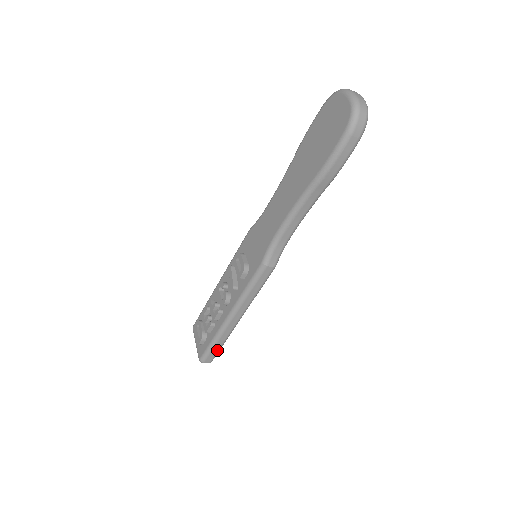
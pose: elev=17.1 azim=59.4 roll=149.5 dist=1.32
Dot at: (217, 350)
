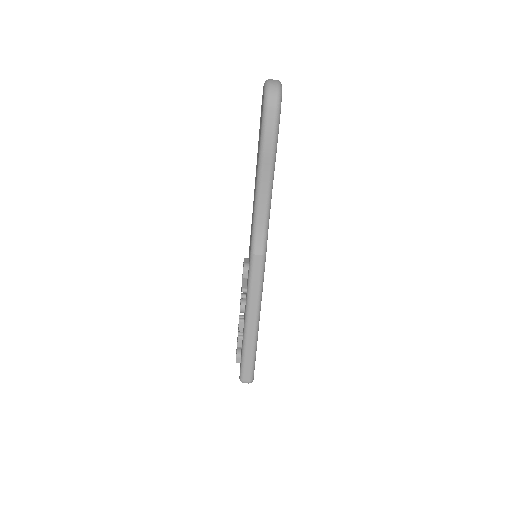
Dot at: (250, 364)
